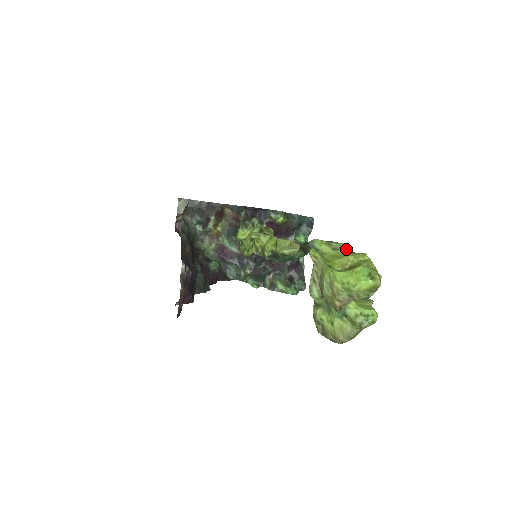
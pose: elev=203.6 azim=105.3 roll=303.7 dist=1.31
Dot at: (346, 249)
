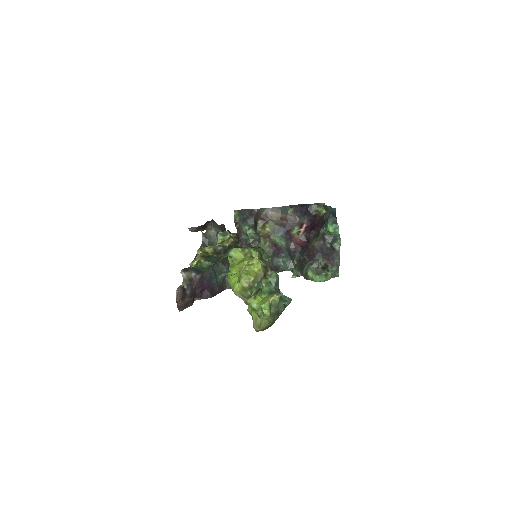
Dot at: (250, 254)
